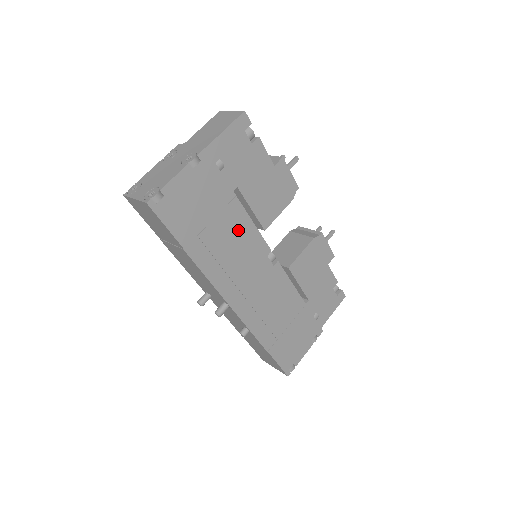
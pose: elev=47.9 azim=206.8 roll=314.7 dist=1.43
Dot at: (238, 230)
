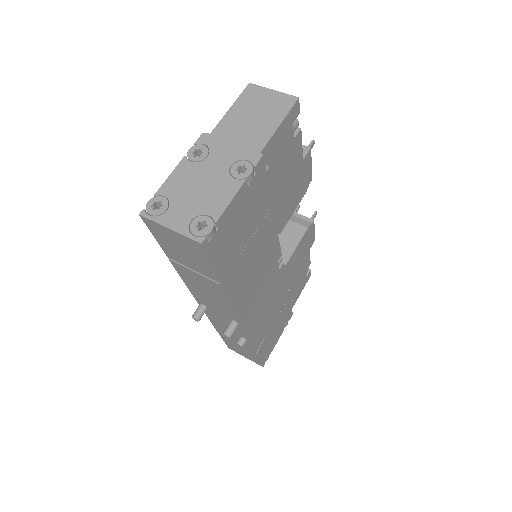
Dot at: (265, 243)
